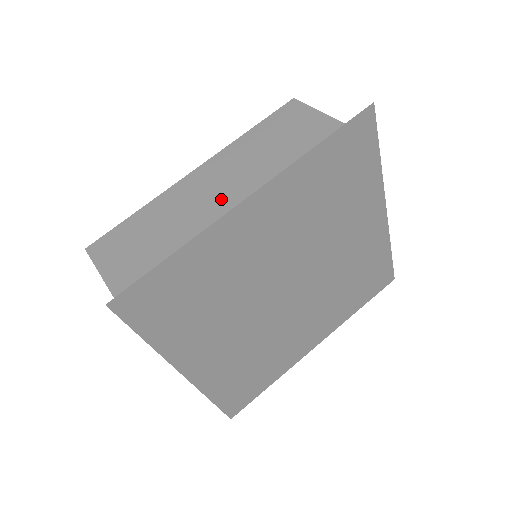
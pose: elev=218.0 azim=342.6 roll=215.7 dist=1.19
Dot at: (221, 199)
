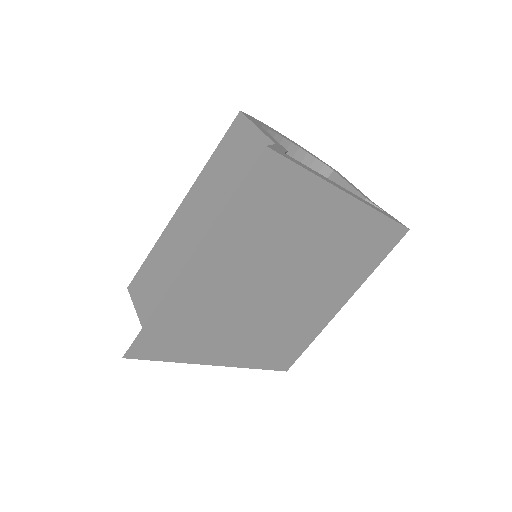
Dot at: (194, 239)
